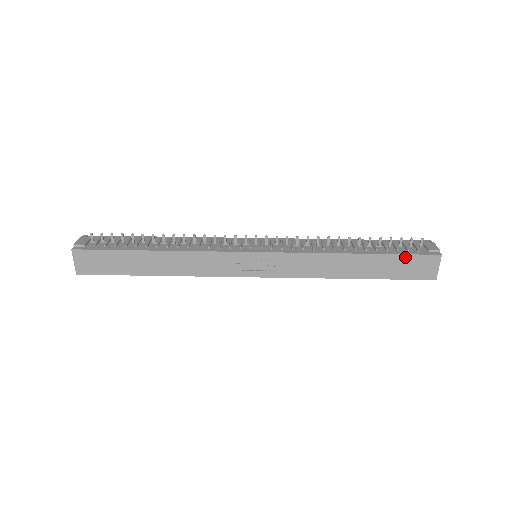
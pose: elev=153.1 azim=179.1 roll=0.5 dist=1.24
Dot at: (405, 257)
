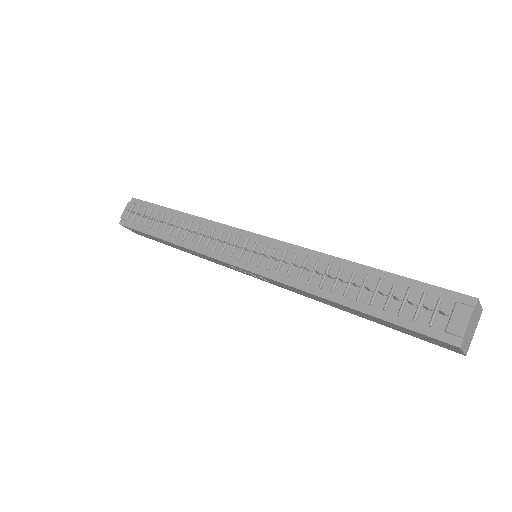
Dot at: (406, 328)
